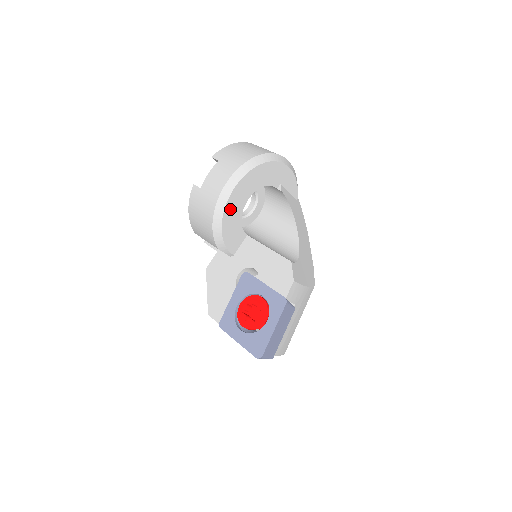
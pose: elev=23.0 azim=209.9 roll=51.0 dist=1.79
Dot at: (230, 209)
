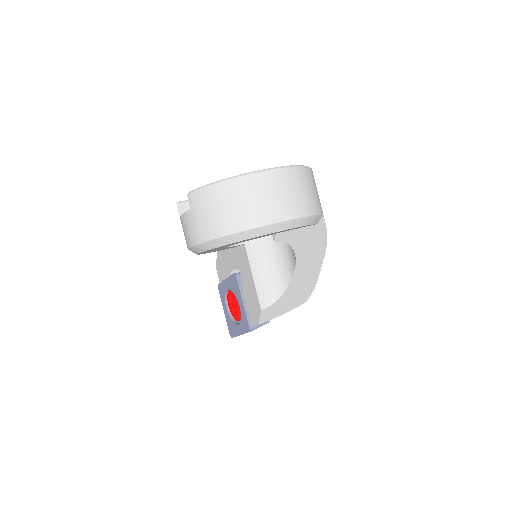
Dot at: (206, 252)
